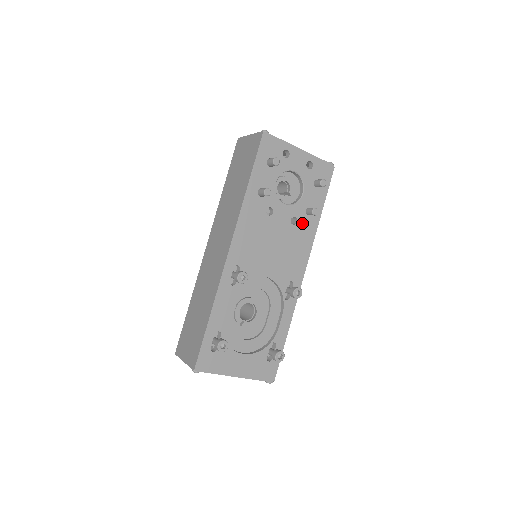
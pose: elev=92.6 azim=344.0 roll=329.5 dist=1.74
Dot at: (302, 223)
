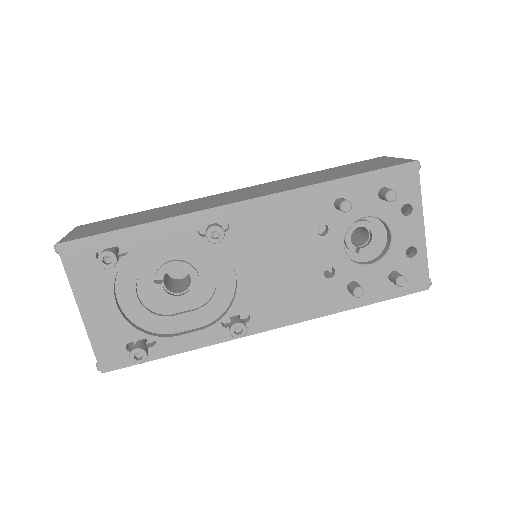
Dot at: (333, 286)
